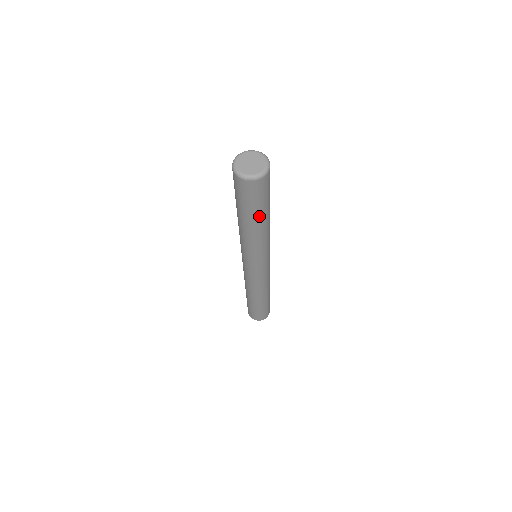
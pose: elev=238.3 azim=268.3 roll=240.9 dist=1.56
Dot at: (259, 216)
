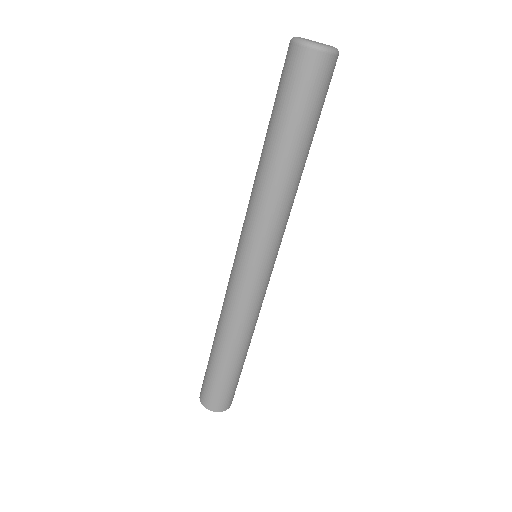
Dot at: (303, 138)
